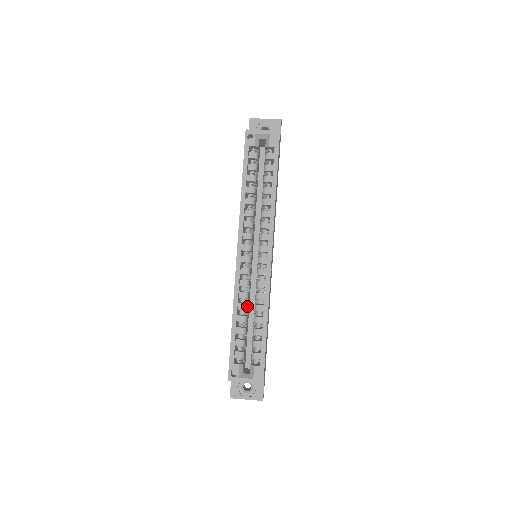
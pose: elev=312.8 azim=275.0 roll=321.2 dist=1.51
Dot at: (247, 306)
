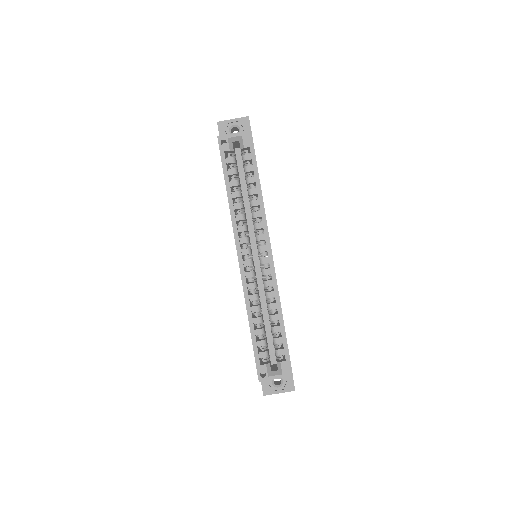
Dot at: (260, 307)
